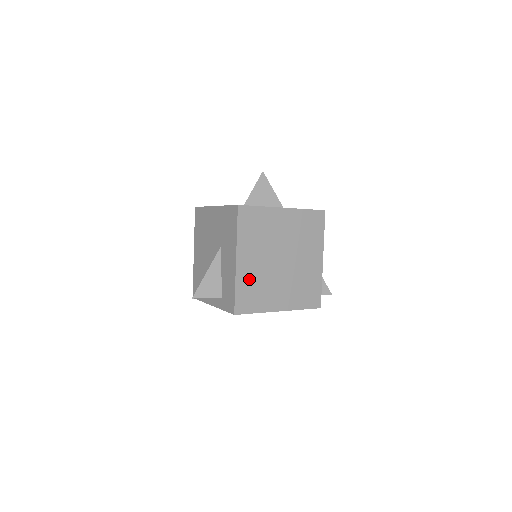
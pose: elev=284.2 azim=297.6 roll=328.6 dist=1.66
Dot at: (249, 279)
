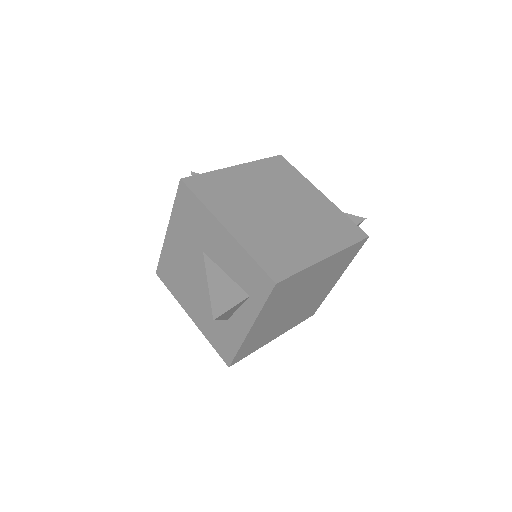
Dot at: (258, 240)
